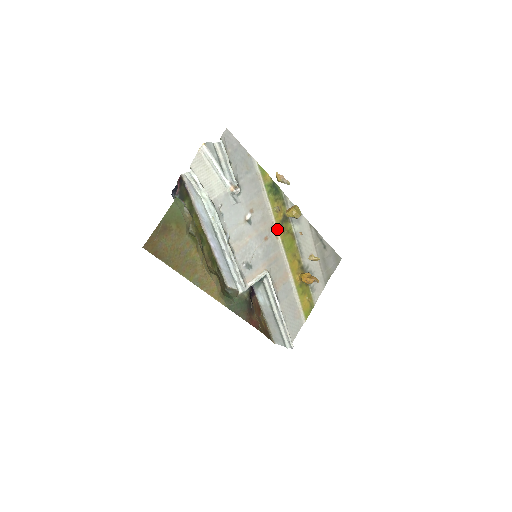
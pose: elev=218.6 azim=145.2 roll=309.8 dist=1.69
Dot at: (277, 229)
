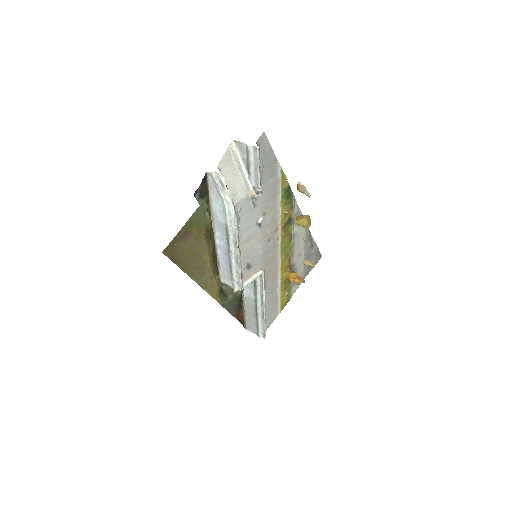
Dot at: (280, 231)
